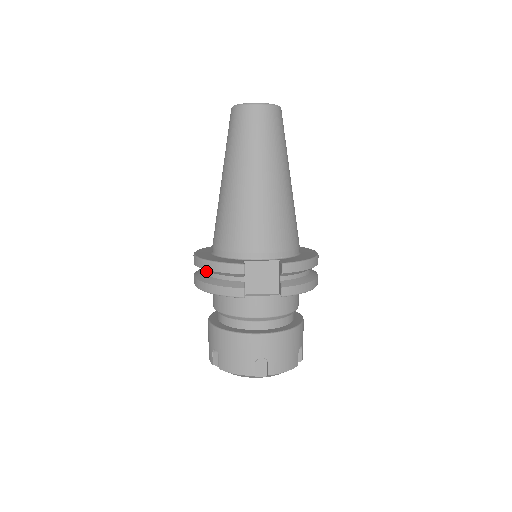
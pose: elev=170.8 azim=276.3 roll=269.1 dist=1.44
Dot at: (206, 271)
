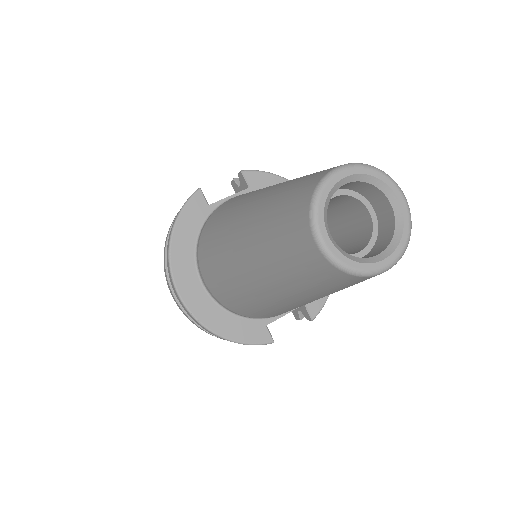
Dot at: occluded
